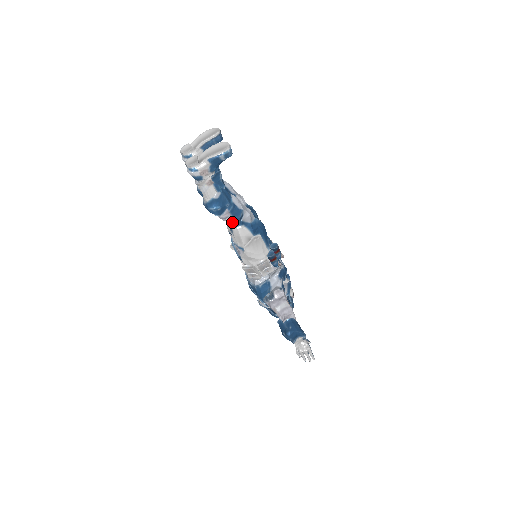
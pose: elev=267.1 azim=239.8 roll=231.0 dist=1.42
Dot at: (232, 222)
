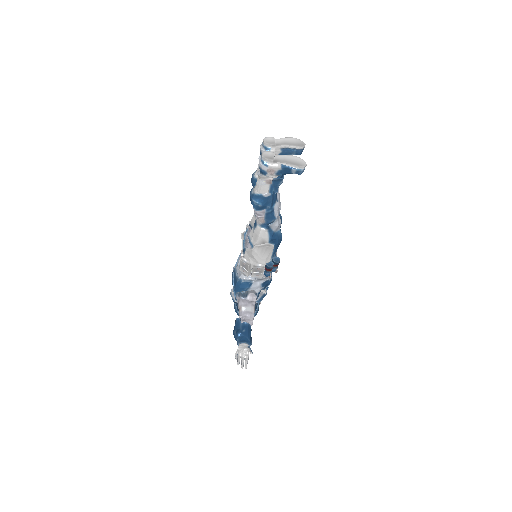
Dot at: (261, 221)
